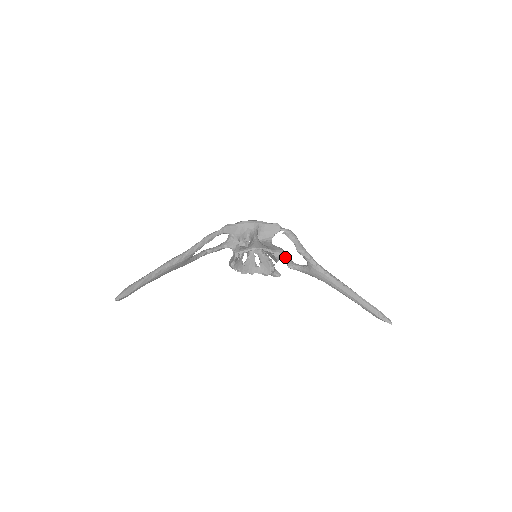
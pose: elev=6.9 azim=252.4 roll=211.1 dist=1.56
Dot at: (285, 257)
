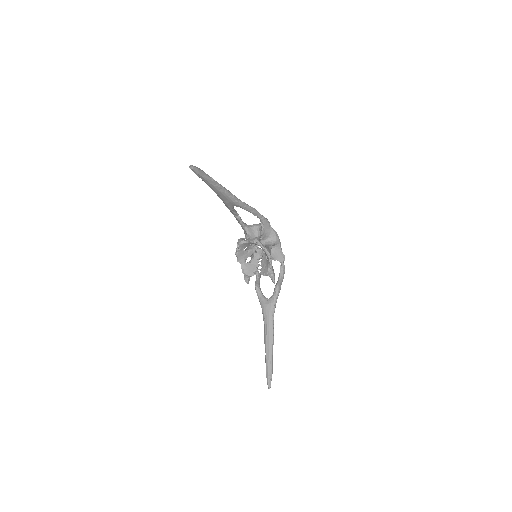
Dot at: (259, 278)
